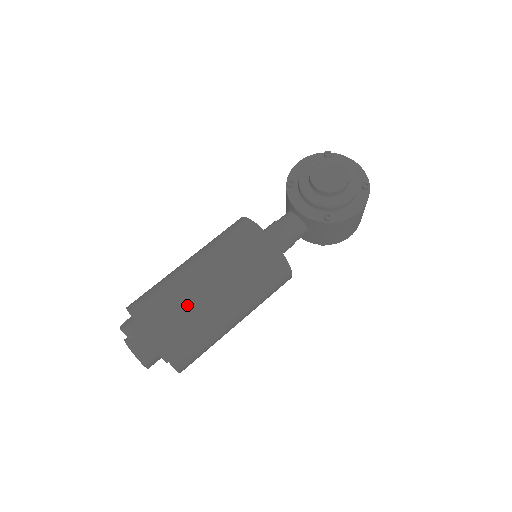
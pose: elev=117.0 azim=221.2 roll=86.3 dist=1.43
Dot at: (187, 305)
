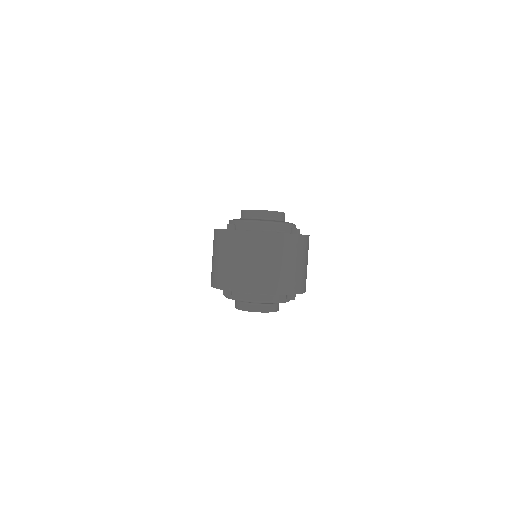
Dot at: occluded
